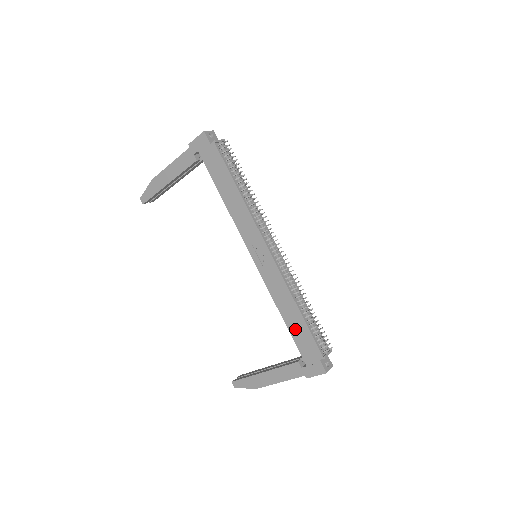
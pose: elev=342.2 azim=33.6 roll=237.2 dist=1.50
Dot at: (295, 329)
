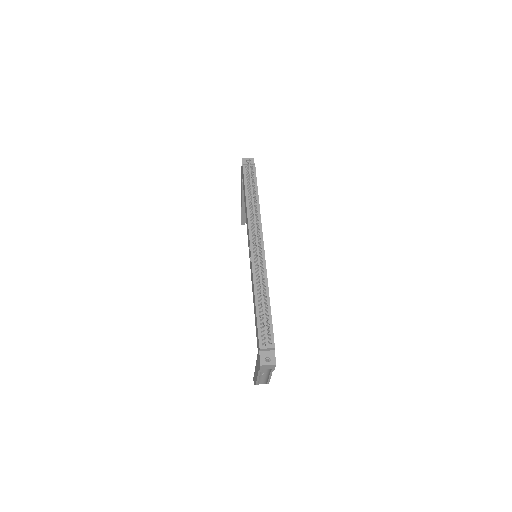
Dot at: (255, 320)
